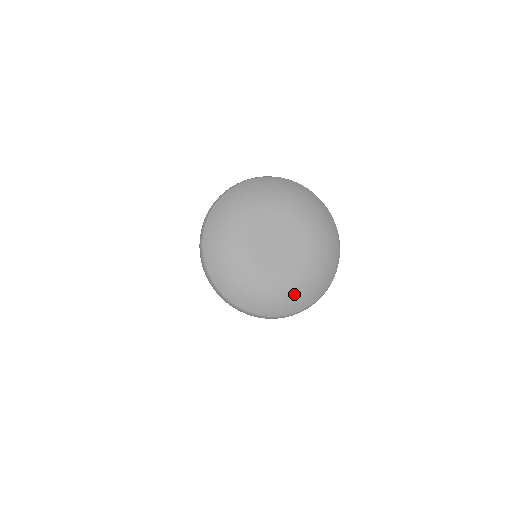
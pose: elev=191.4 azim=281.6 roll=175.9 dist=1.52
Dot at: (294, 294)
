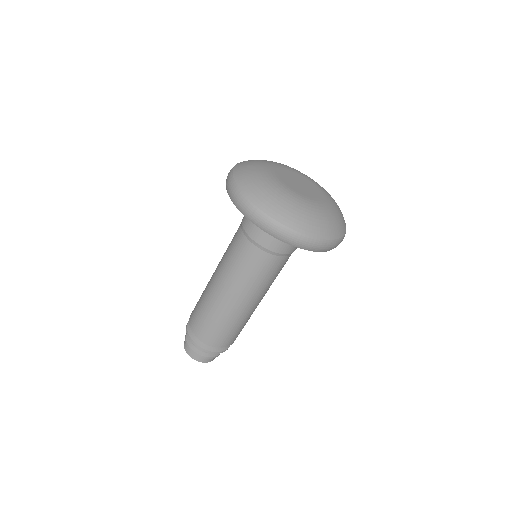
Dot at: (328, 218)
